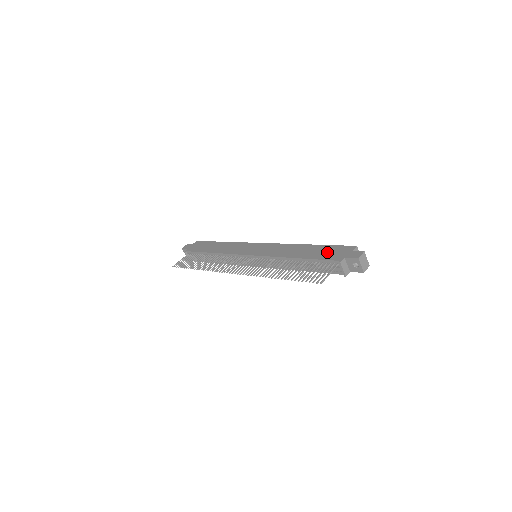
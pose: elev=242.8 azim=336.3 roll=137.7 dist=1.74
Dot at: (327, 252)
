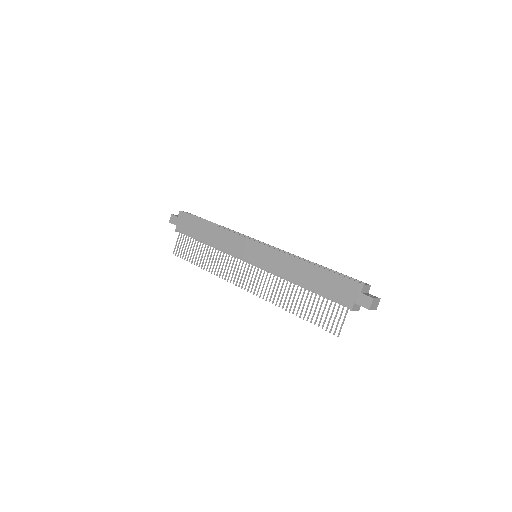
Dot at: (334, 287)
